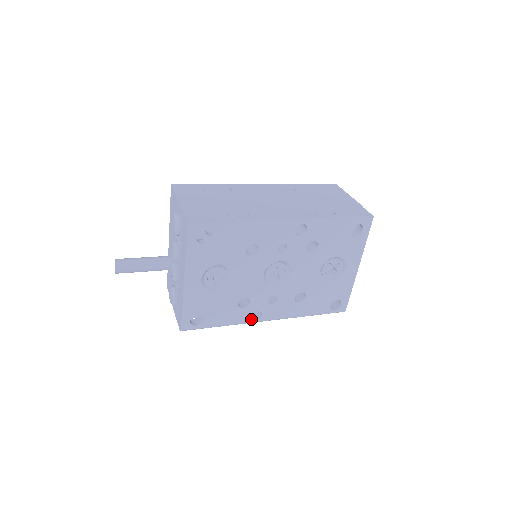
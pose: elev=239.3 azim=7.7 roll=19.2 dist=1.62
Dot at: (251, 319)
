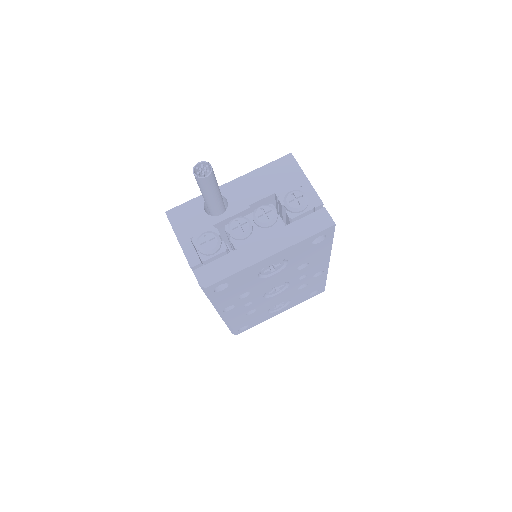
Dot at: (224, 308)
